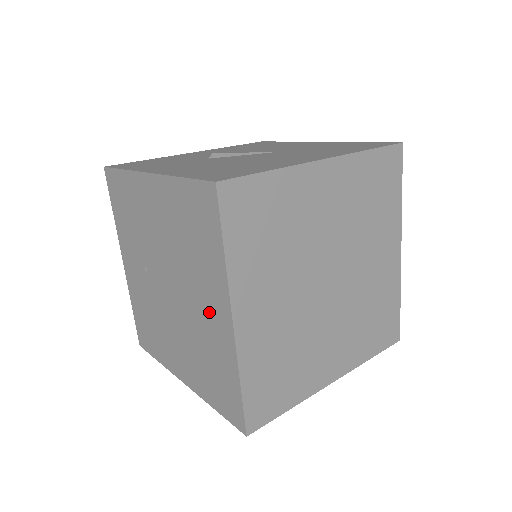
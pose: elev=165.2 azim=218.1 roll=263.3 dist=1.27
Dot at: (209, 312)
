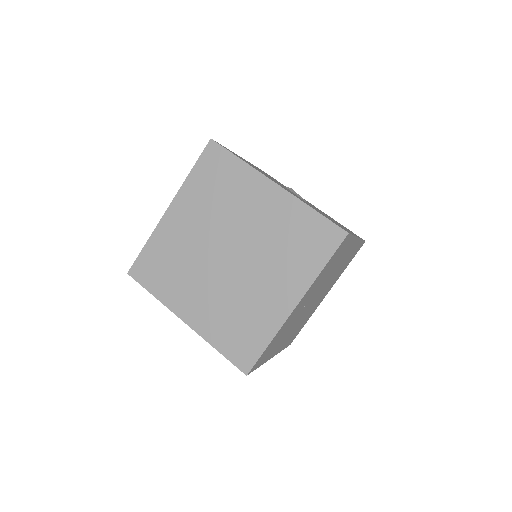
Dot at: occluded
